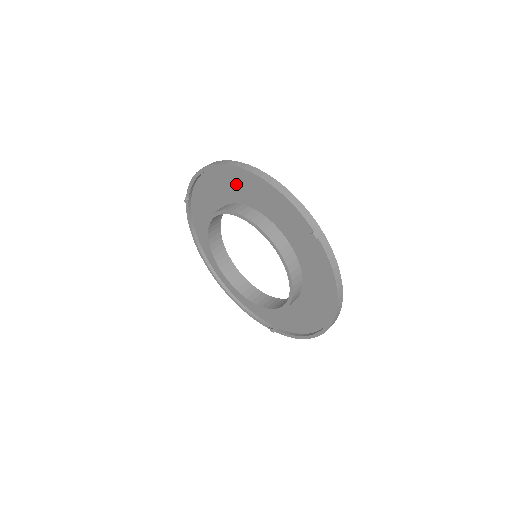
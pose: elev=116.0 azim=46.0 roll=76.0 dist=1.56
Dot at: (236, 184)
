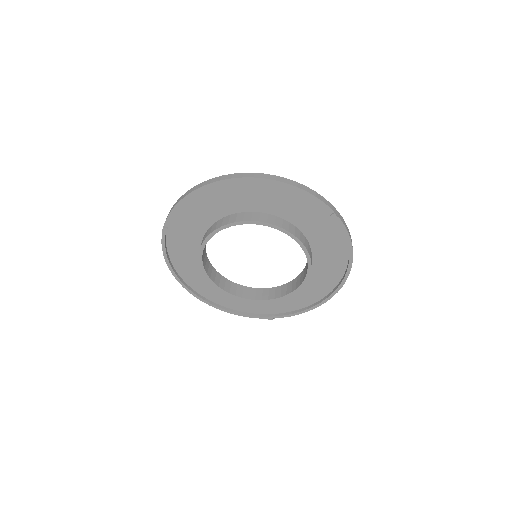
Dot at: (238, 195)
